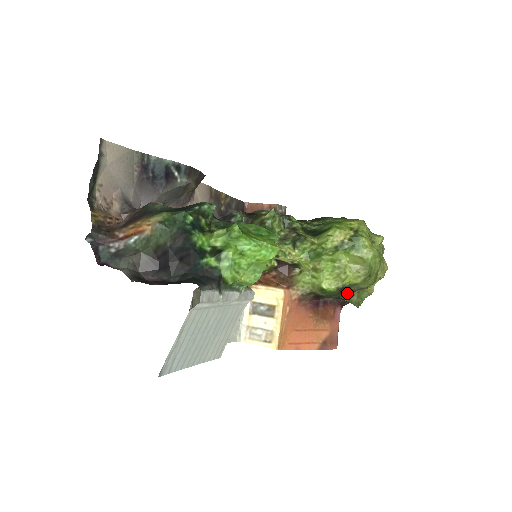
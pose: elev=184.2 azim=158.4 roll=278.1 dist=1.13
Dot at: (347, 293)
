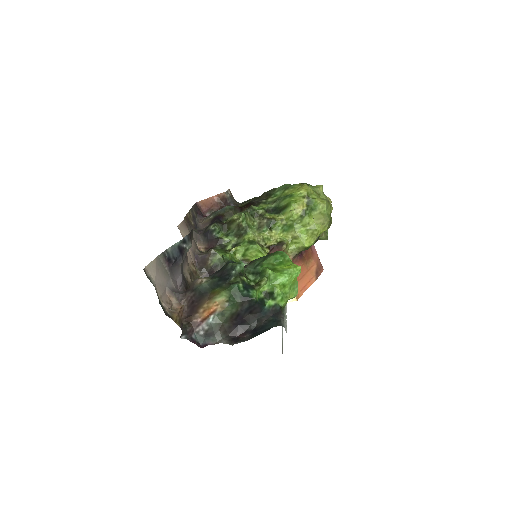
Dot at: occluded
